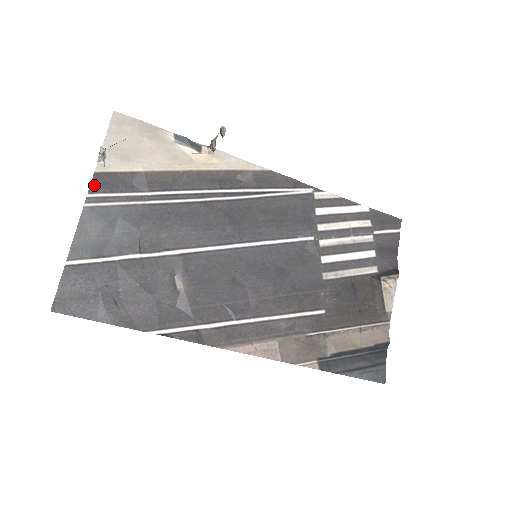
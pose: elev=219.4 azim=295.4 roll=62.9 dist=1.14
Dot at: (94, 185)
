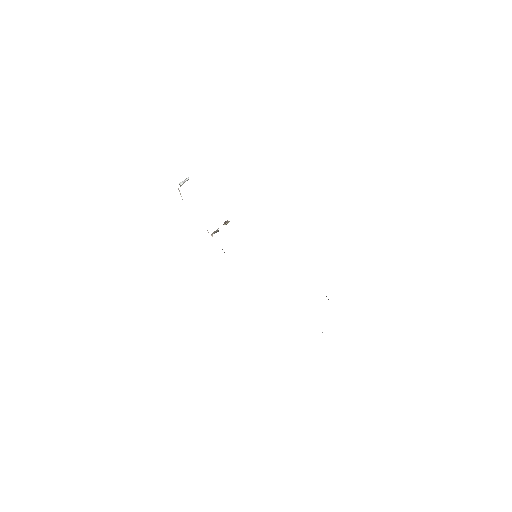
Dot at: occluded
